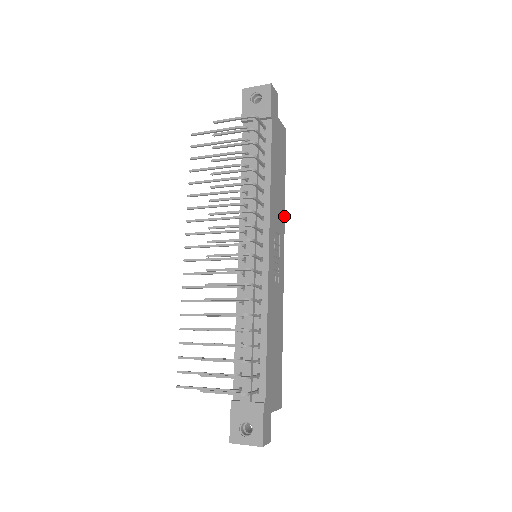
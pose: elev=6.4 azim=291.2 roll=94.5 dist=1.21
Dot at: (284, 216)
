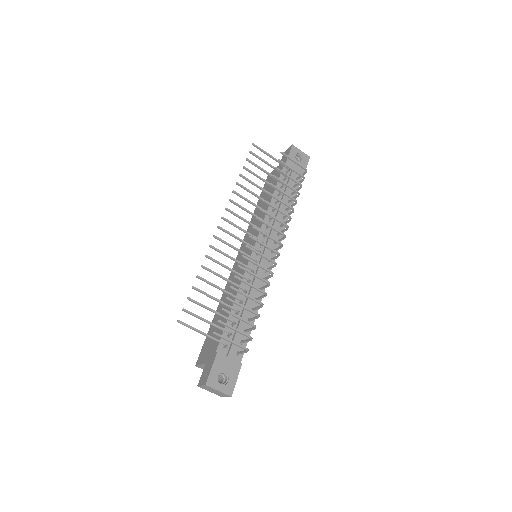
Dot at: occluded
